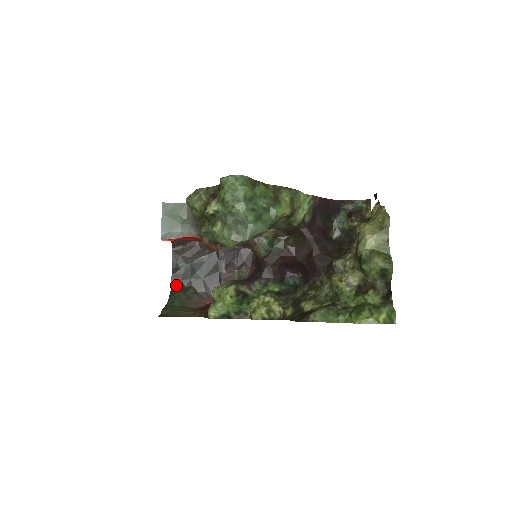
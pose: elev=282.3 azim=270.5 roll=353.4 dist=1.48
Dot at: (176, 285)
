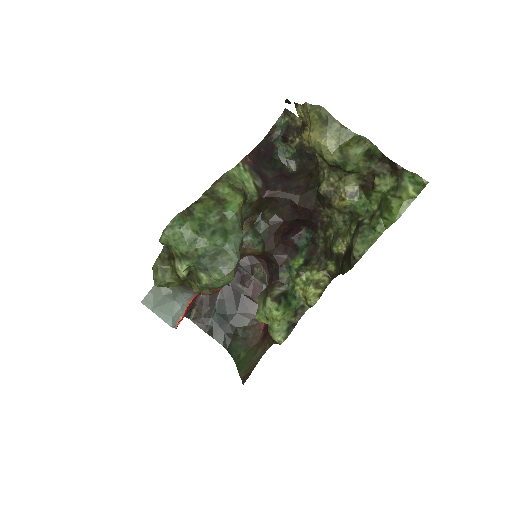
Dot at: (225, 341)
